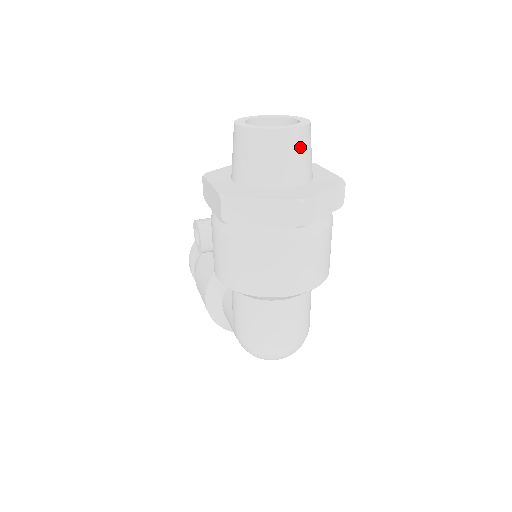
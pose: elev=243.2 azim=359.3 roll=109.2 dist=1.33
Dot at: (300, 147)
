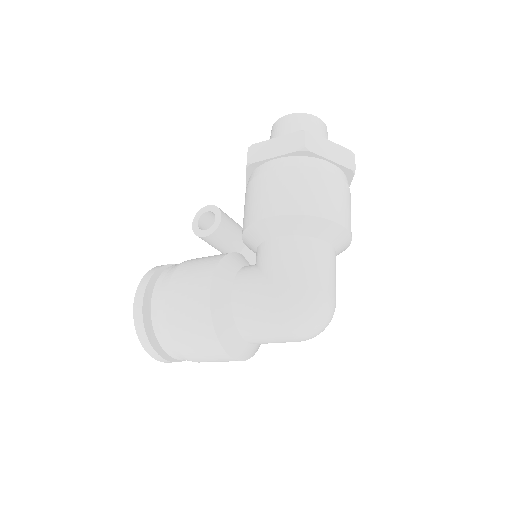
Dot at: occluded
